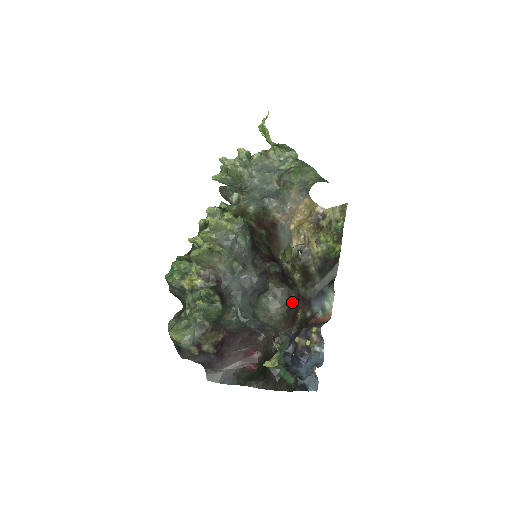
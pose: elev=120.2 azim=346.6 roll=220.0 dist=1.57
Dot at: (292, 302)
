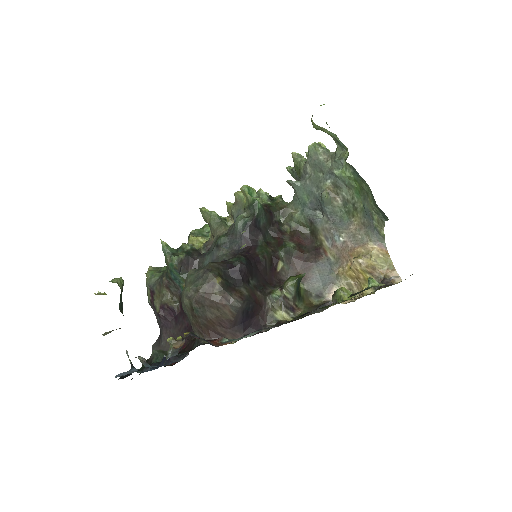
Dot at: (209, 297)
